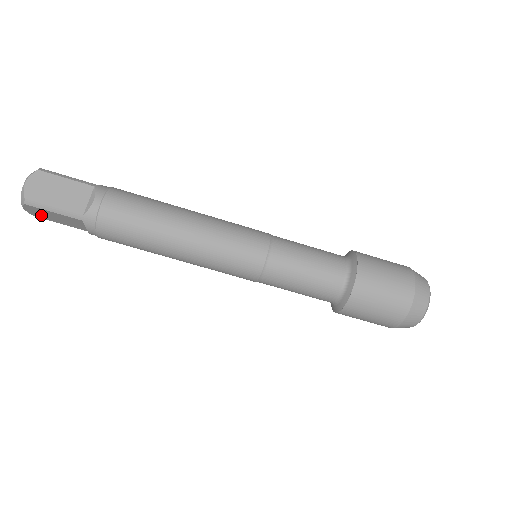
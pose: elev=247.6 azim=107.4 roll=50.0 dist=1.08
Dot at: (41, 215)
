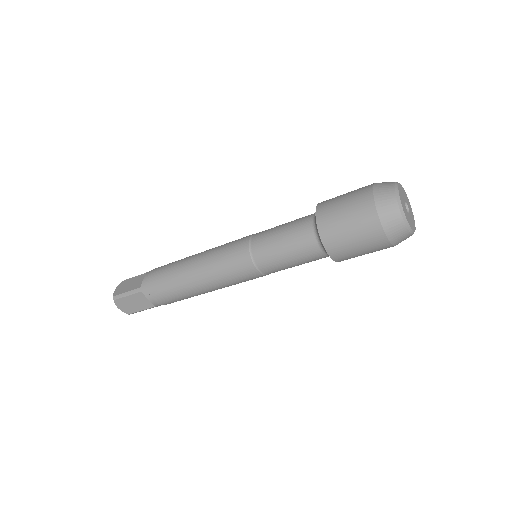
Dot at: occluded
